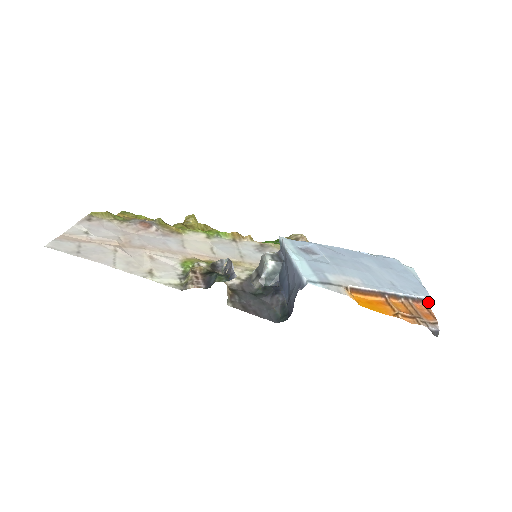
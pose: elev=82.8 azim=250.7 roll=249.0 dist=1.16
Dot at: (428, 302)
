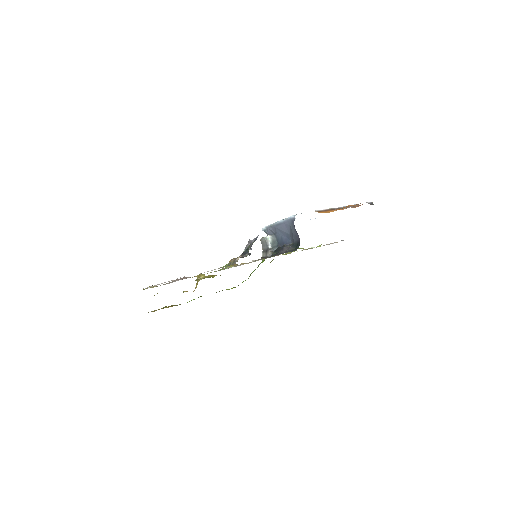
Dot at: (358, 205)
